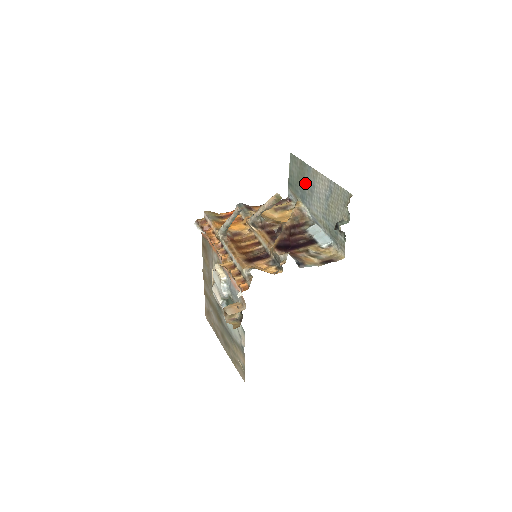
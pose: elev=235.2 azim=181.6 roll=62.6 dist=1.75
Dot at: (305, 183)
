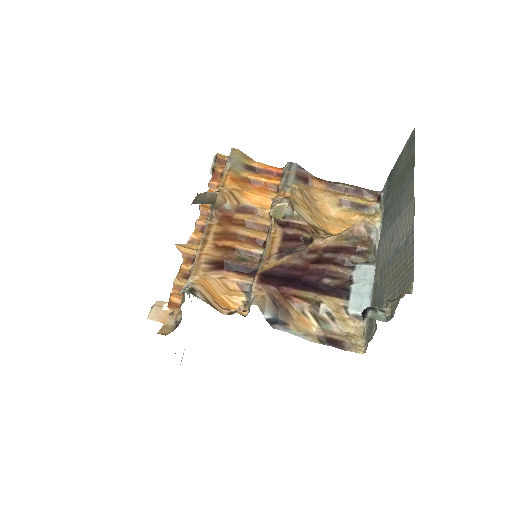
Dot at: (398, 195)
